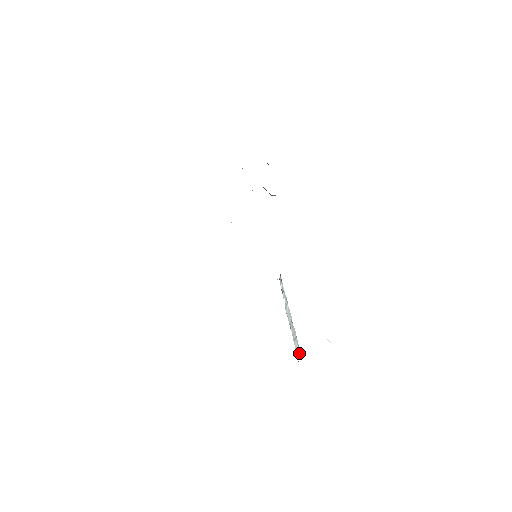
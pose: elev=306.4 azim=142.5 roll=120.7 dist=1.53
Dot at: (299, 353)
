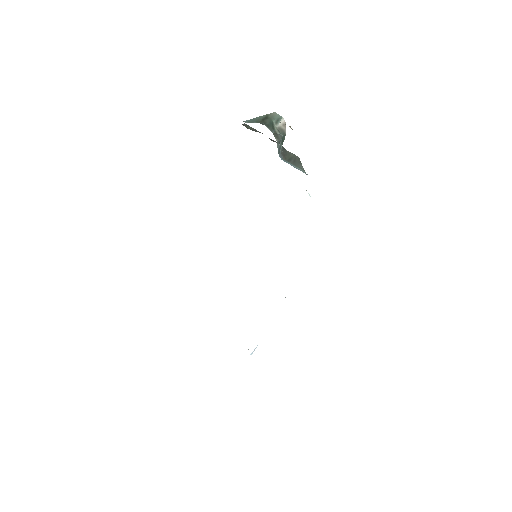
Dot at: occluded
